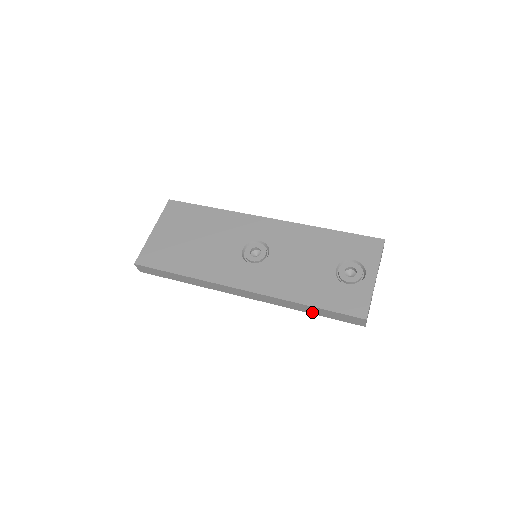
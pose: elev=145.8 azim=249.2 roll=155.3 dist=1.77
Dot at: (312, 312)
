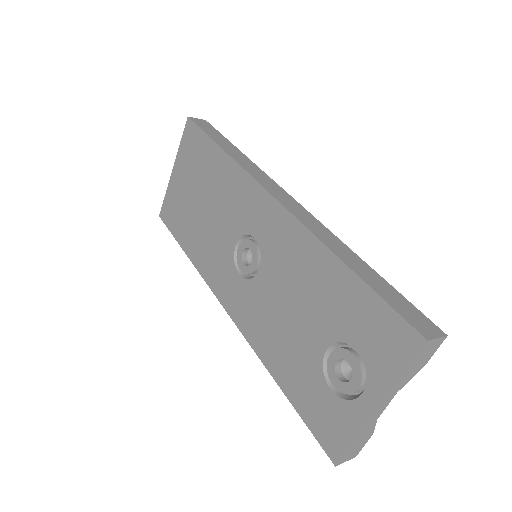
Dot at: occluded
